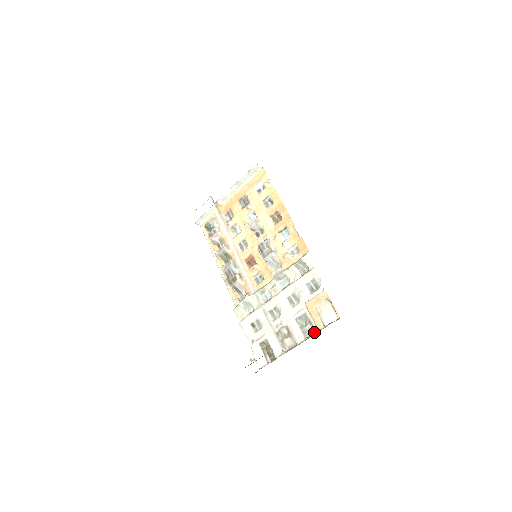
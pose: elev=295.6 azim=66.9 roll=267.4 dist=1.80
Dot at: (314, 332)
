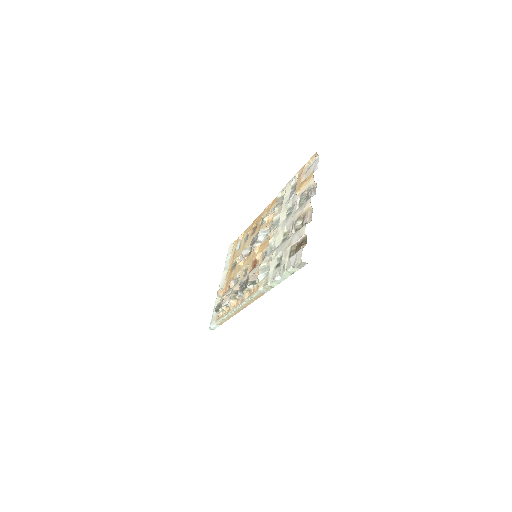
Dot at: (316, 187)
